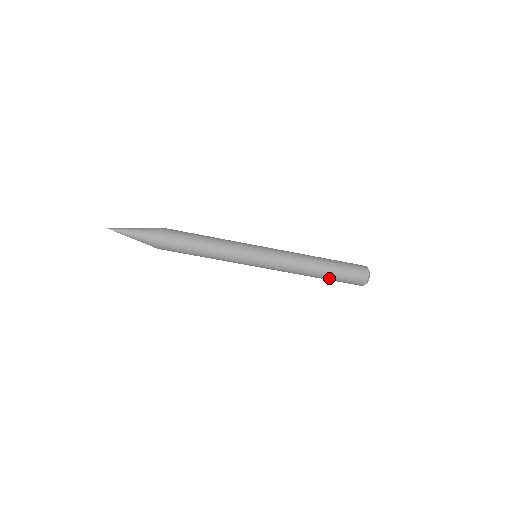
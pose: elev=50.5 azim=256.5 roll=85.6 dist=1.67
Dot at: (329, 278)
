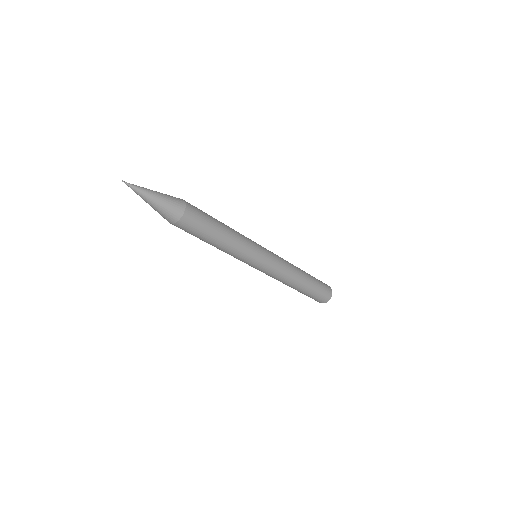
Dot at: (298, 291)
